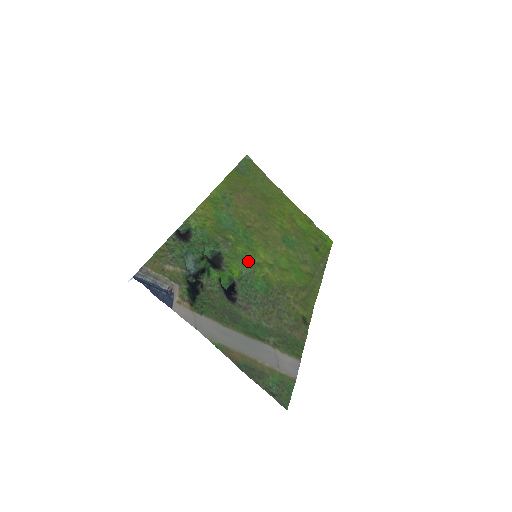
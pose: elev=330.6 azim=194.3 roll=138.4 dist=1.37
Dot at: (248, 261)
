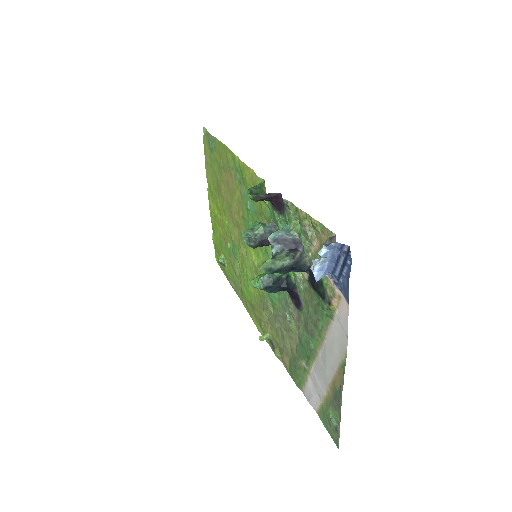
Dot at: (265, 260)
